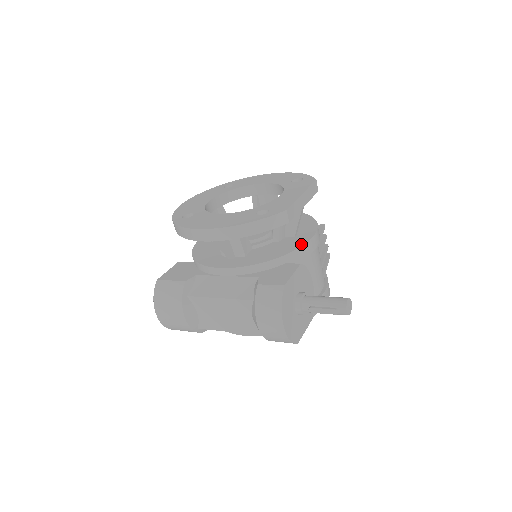
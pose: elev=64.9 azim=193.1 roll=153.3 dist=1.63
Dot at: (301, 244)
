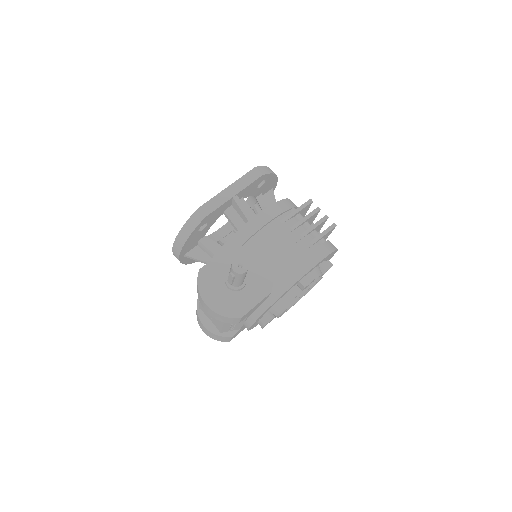
Dot at: (240, 229)
